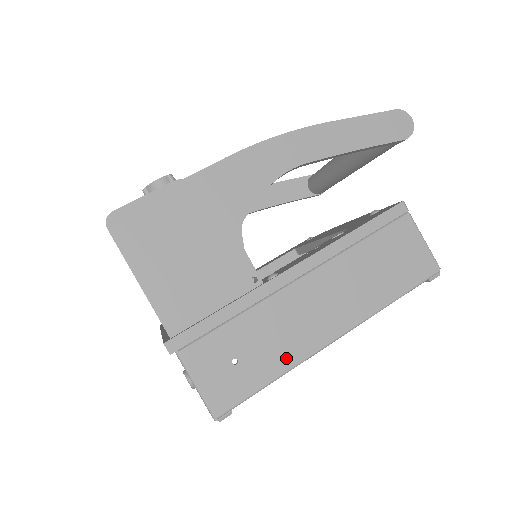
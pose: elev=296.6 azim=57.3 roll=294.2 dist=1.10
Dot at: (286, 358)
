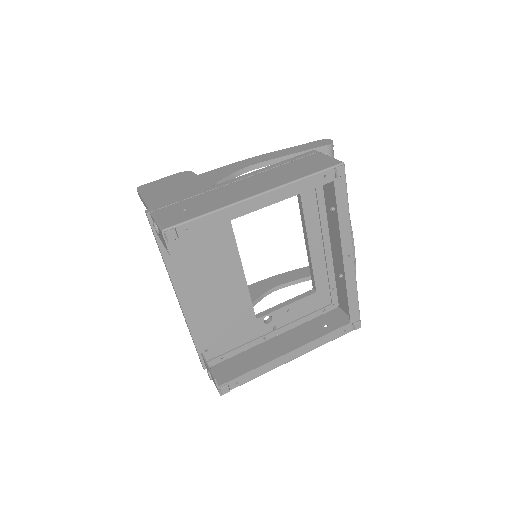
Dot at: (219, 205)
